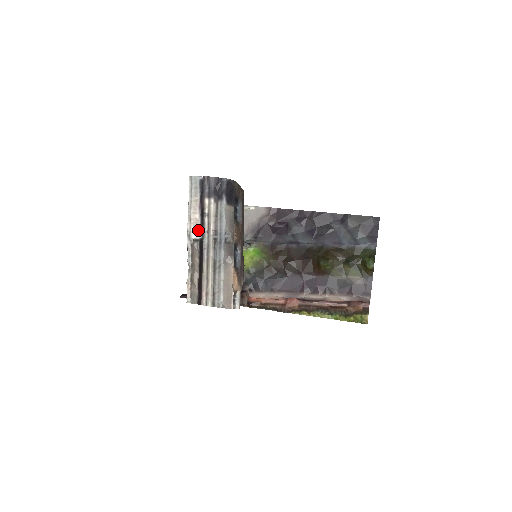
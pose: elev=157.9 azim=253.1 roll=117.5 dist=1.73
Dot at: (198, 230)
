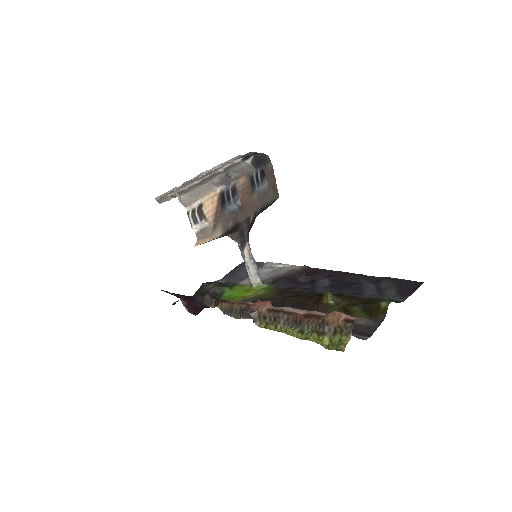
Dot at: occluded
